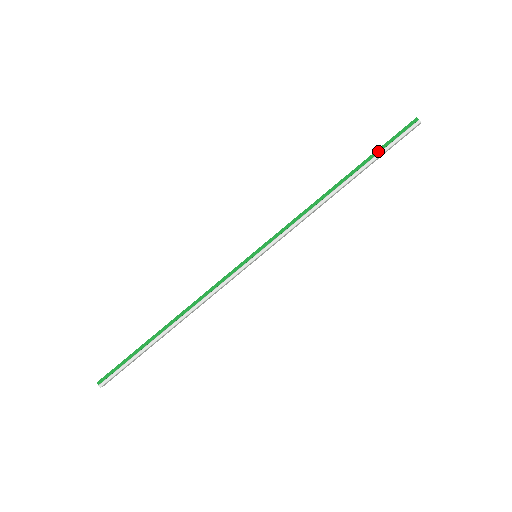
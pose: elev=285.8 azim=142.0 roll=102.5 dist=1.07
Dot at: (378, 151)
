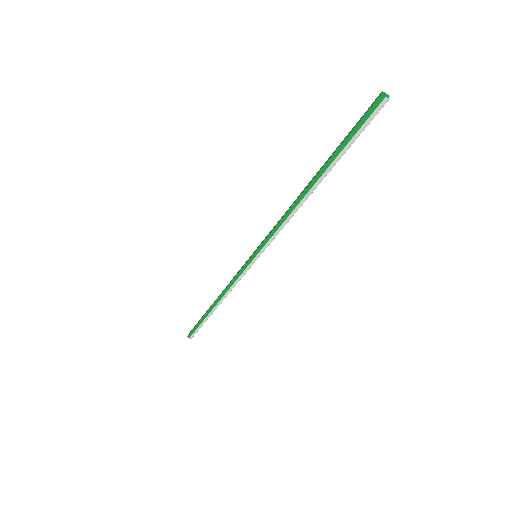
Dot at: (342, 147)
